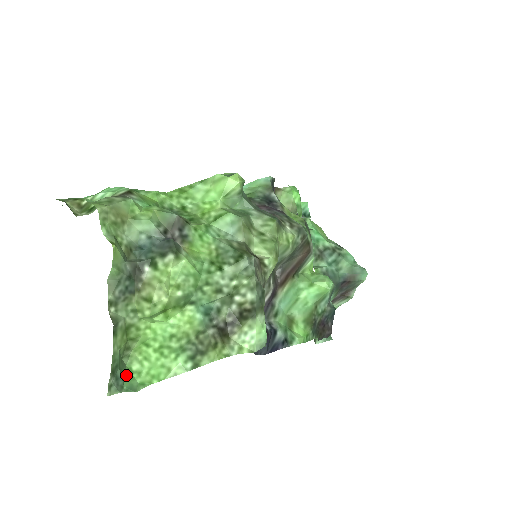
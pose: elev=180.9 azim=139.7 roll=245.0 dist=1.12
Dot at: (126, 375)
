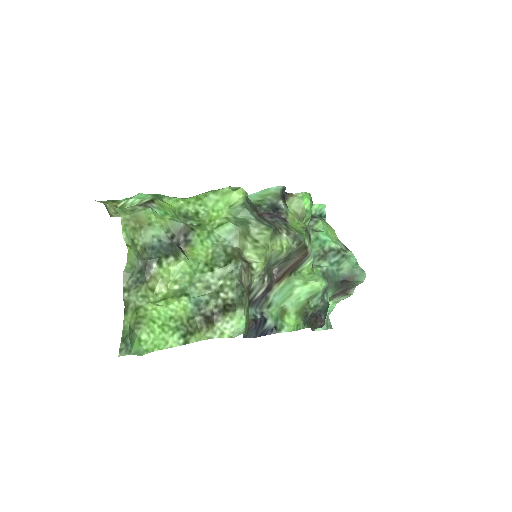
Dot at: (135, 342)
